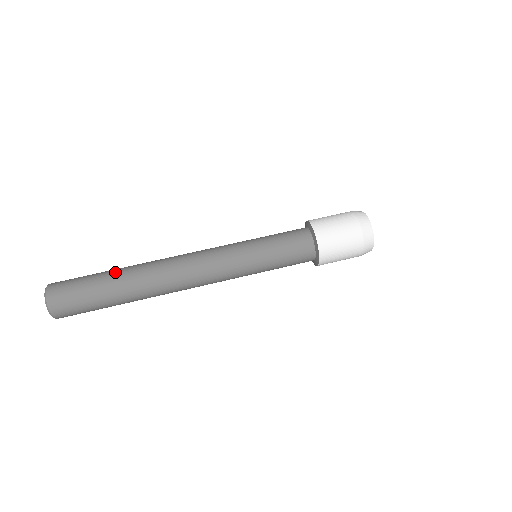
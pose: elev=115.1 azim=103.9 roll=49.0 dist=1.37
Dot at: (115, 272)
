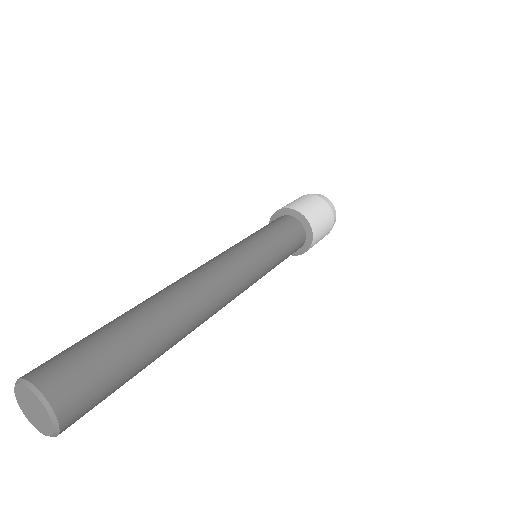
Dot at: occluded
